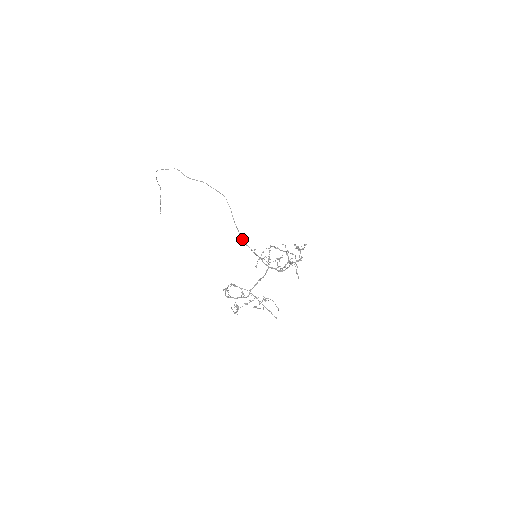
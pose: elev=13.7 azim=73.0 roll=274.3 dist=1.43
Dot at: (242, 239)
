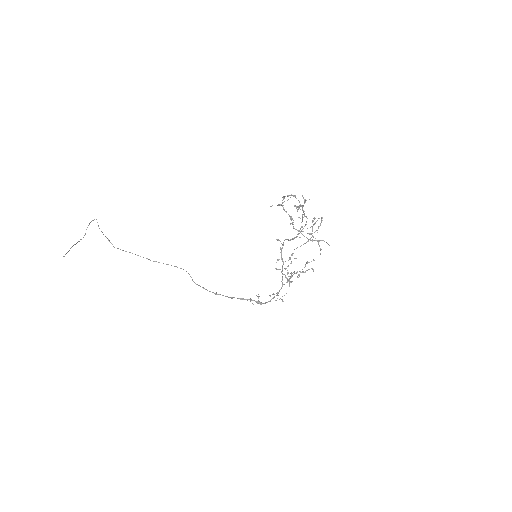
Dot at: (198, 285)
